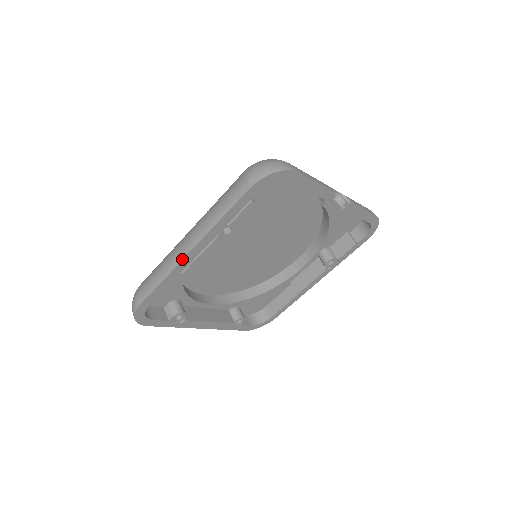
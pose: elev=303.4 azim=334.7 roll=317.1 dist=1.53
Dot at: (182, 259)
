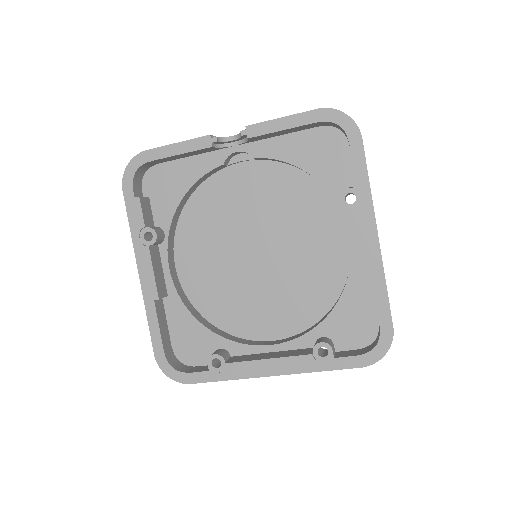
Dot at: (141, 285)
